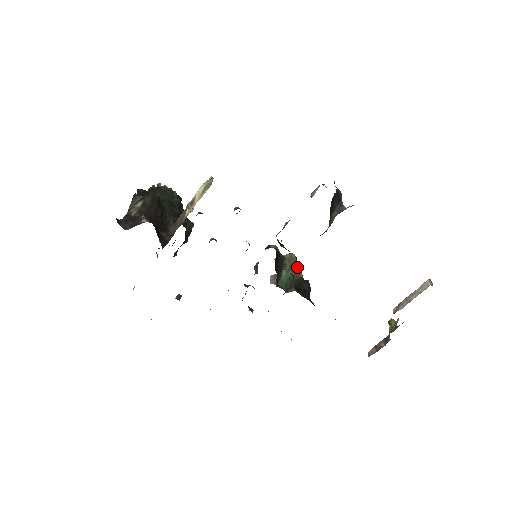
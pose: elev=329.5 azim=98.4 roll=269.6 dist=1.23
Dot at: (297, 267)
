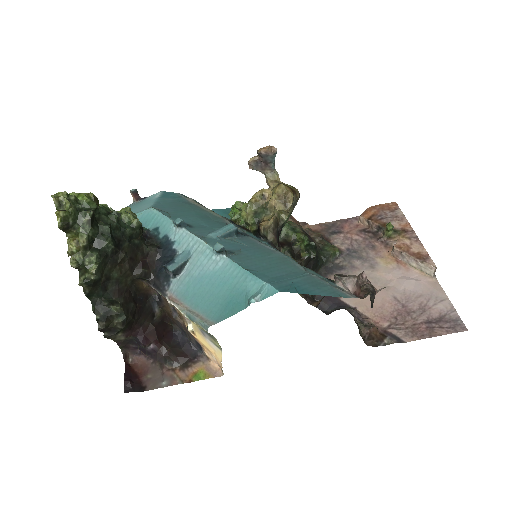
Dot at: (295, 204)
